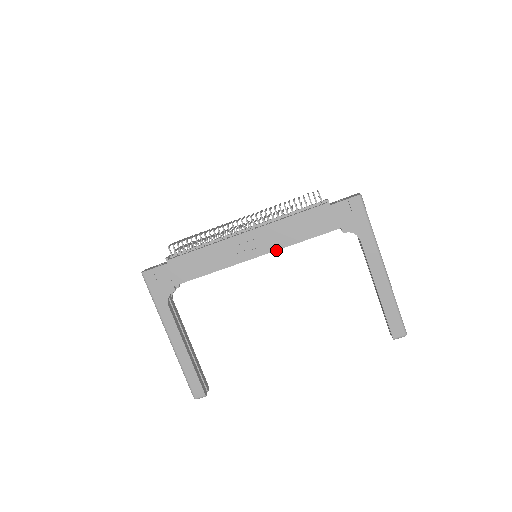
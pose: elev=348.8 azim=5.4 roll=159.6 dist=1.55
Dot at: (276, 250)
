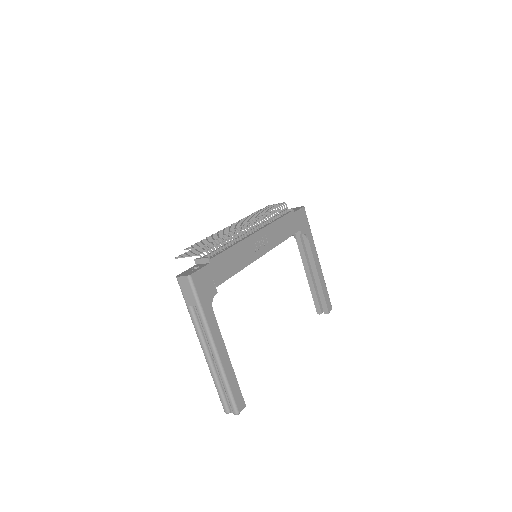
Dot at: (274, 247)
